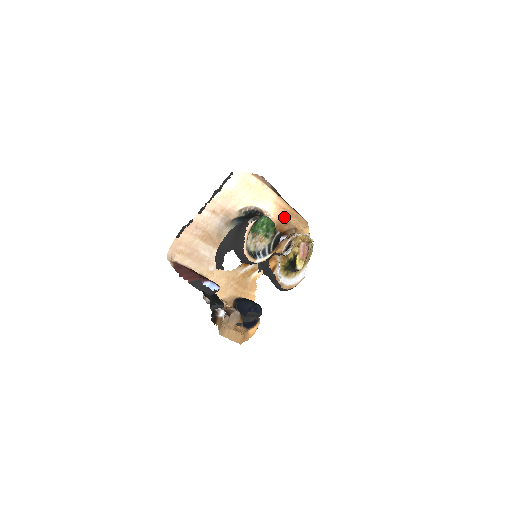
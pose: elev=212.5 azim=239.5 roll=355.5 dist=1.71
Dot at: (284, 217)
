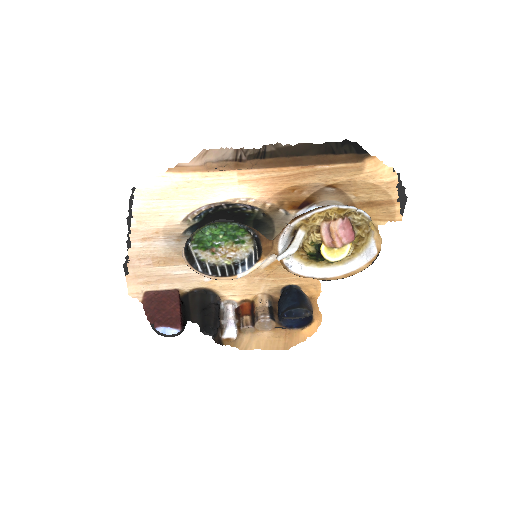
Dot at: (285, 186)
